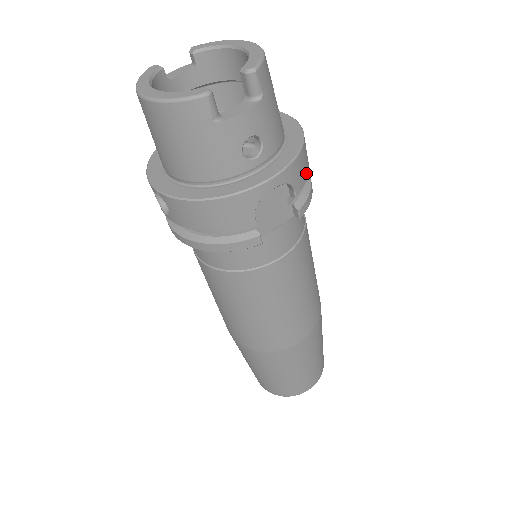
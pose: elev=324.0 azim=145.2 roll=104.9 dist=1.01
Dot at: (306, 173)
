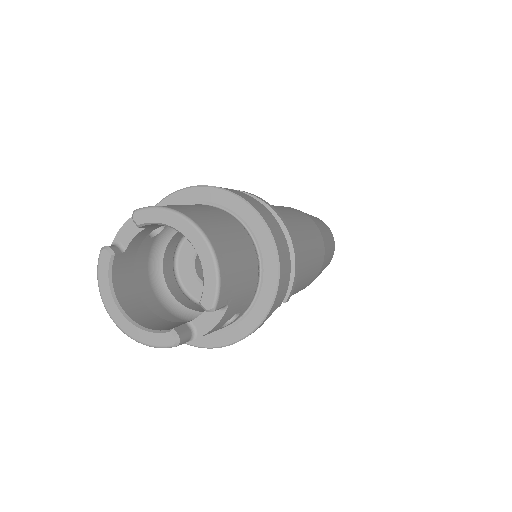
Dot at: (287, 281)
